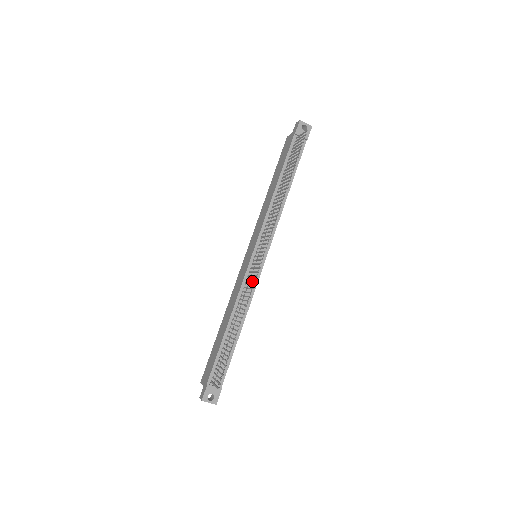
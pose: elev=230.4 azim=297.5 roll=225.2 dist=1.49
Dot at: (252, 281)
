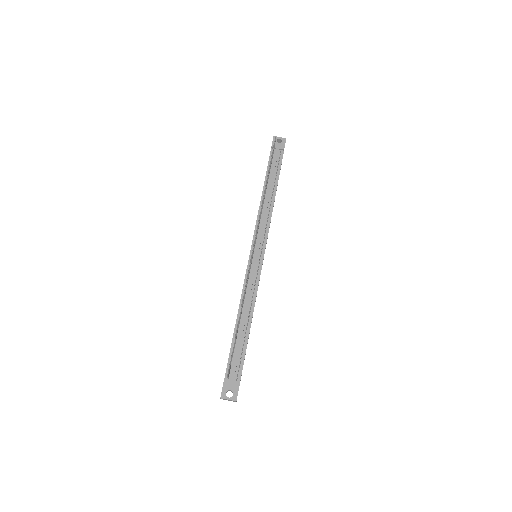
Dot at: (253, 276)
